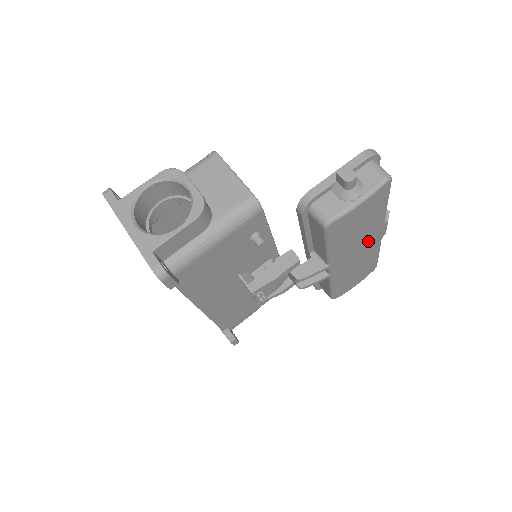
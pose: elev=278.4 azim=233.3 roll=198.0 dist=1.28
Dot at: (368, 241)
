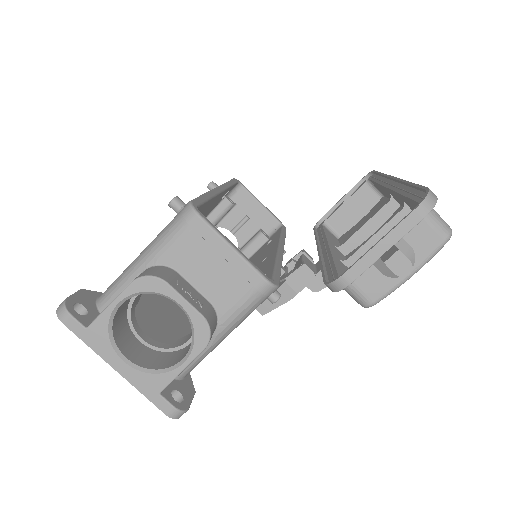
Dot at: occluded
